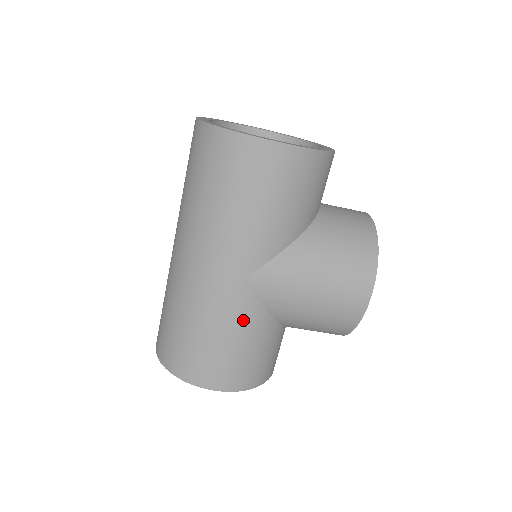
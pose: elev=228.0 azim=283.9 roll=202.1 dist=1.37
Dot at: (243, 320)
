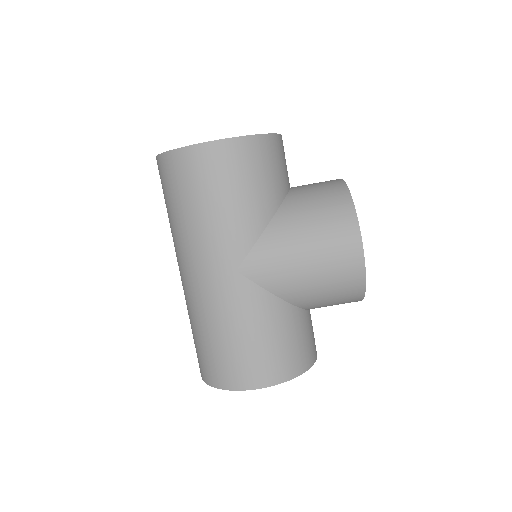
Dot at: (253, 310)
